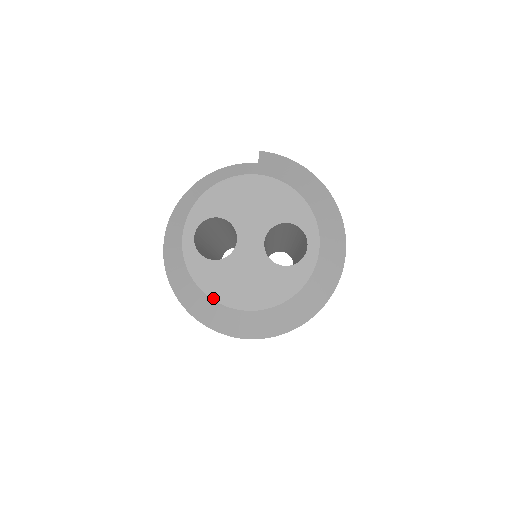
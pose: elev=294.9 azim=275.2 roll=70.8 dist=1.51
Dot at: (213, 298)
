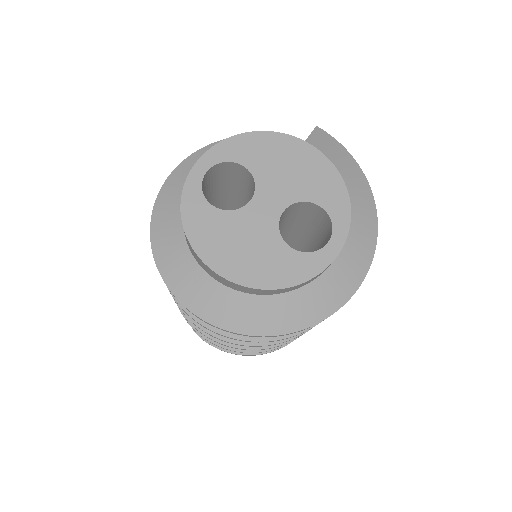
Dot at: (194, 248)
